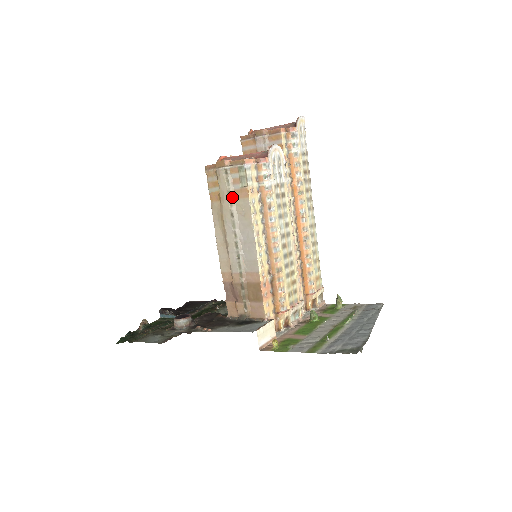
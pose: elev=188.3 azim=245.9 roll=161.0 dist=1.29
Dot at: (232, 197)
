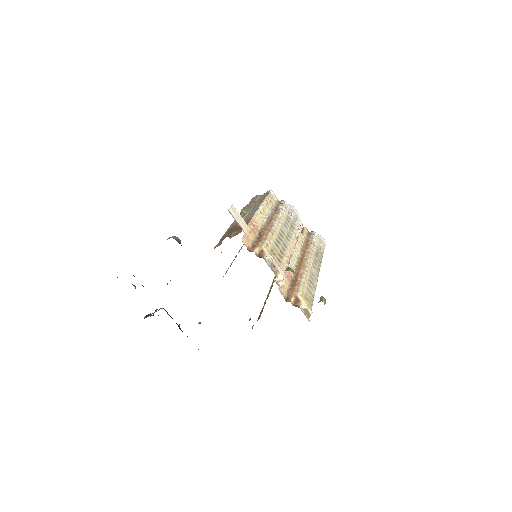
Dot at: (254, 203)
